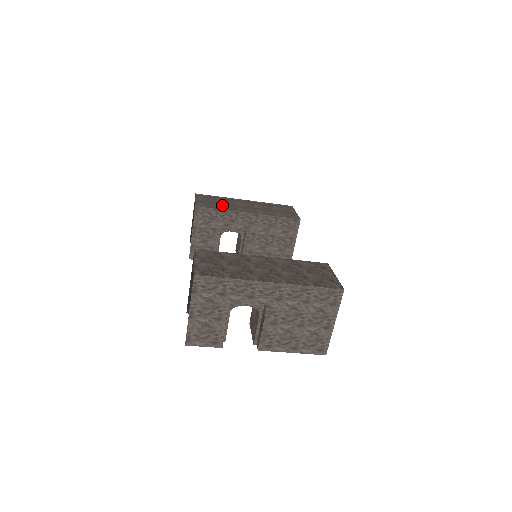
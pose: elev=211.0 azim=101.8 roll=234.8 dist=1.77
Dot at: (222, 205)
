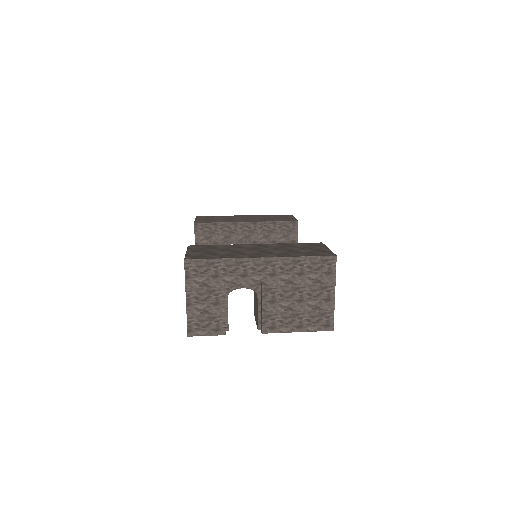
Dot at: (221, 220)
